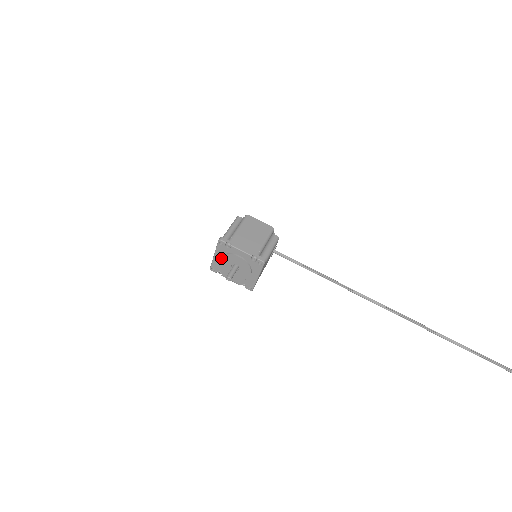
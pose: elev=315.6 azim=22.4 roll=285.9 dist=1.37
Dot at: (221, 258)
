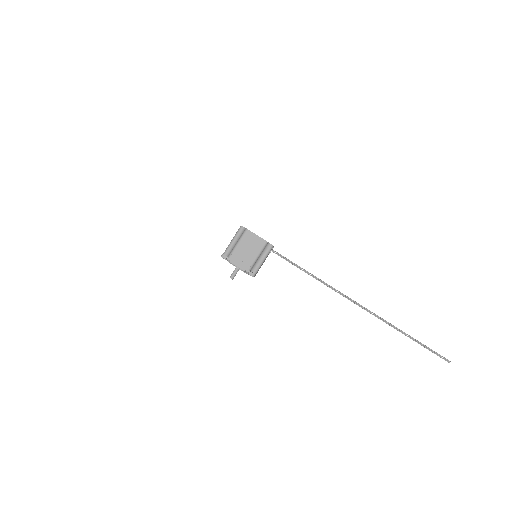
Dot at: occluded
